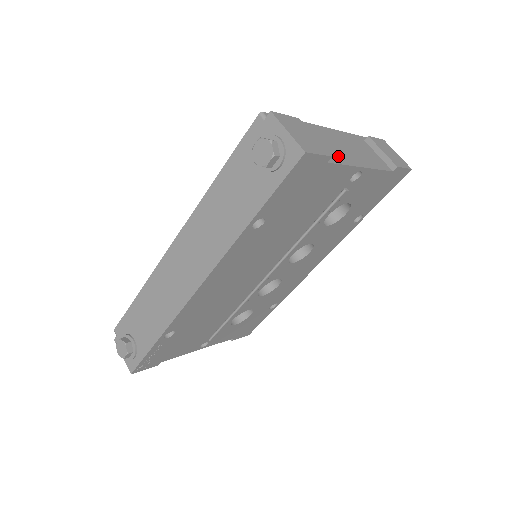
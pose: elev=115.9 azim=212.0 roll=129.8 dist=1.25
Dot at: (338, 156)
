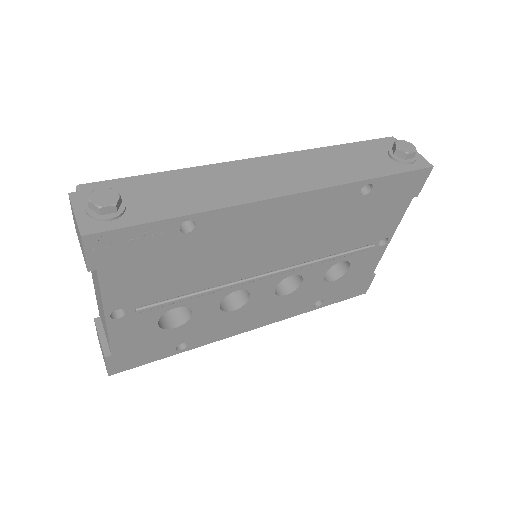
Dot at: occluded
